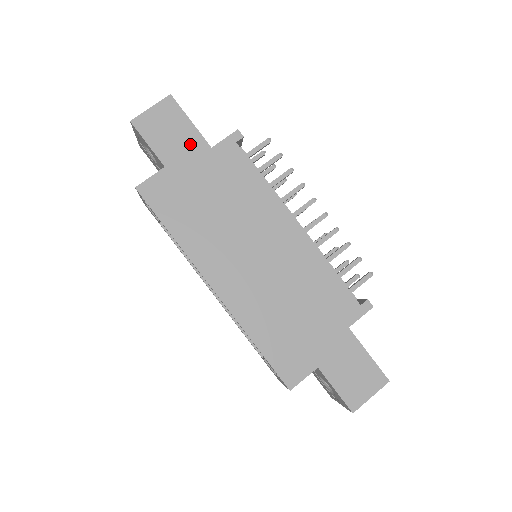
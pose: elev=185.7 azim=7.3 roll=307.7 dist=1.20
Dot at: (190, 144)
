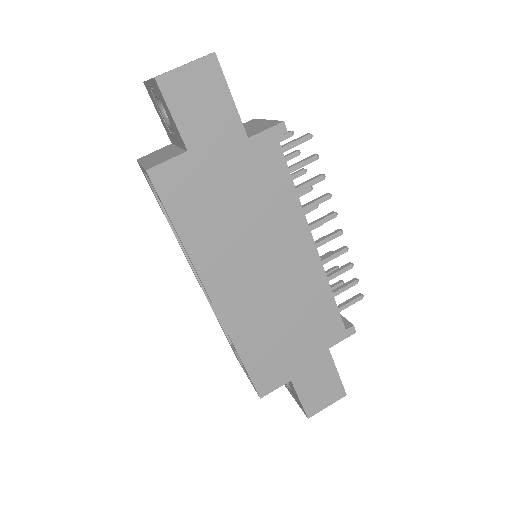
Dot at: (224, 128)
